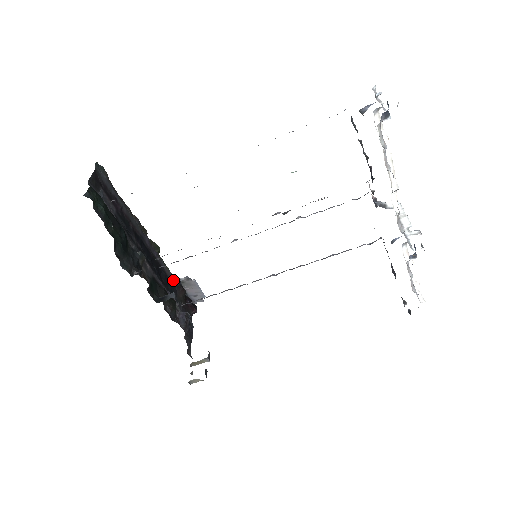
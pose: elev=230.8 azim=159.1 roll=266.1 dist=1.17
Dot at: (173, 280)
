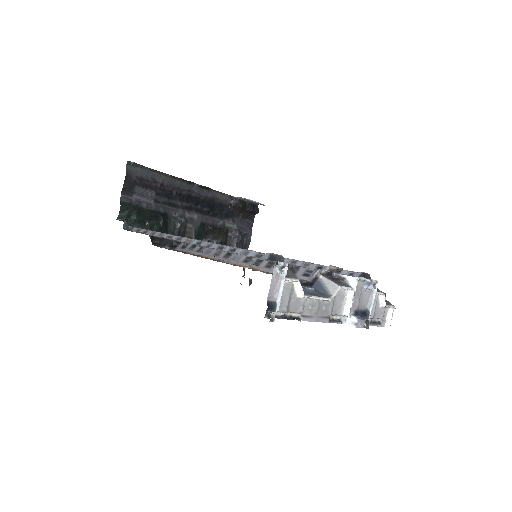
Dot at: (230, 201)
